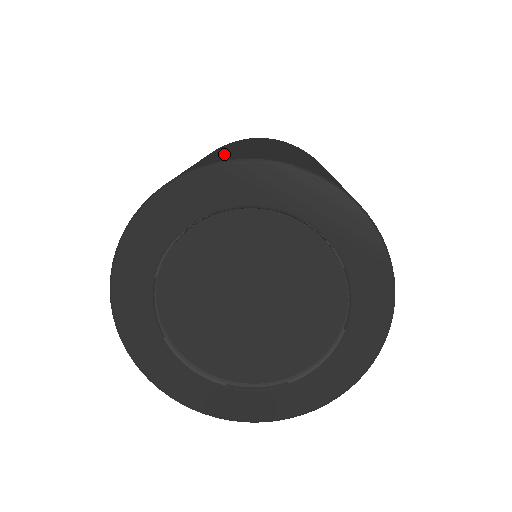
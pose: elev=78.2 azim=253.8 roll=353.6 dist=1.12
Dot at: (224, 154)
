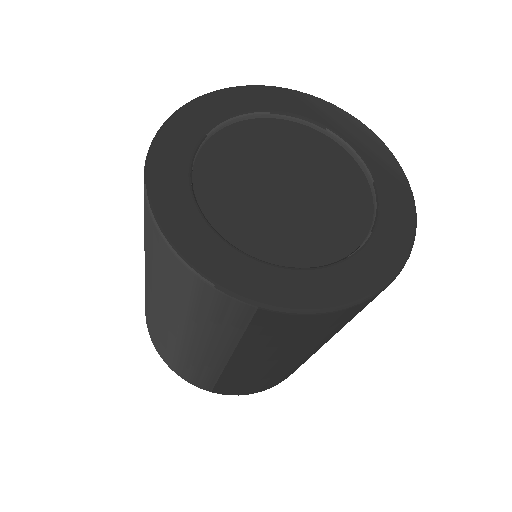
Dot at: occluded
